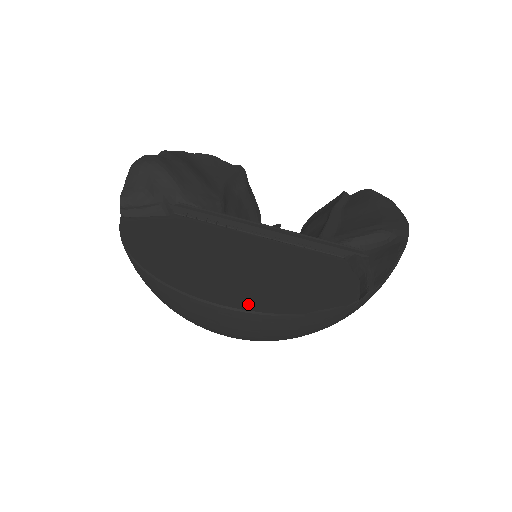
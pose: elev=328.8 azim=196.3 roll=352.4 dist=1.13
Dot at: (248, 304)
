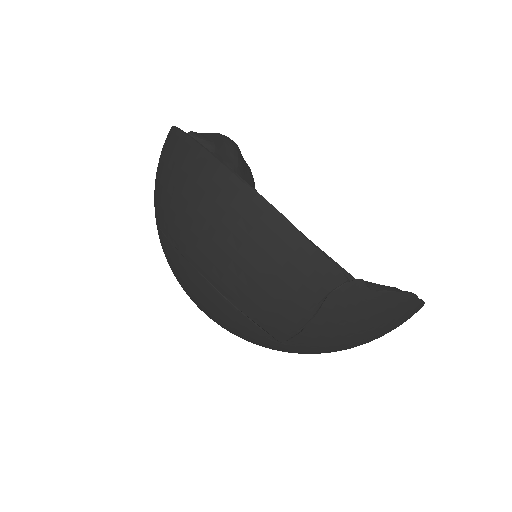
Dot at: occluded
